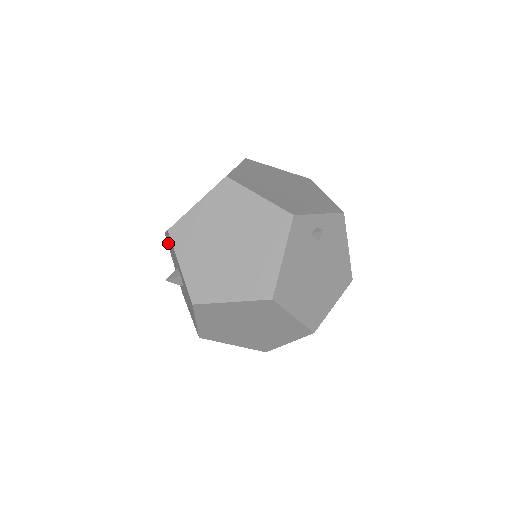
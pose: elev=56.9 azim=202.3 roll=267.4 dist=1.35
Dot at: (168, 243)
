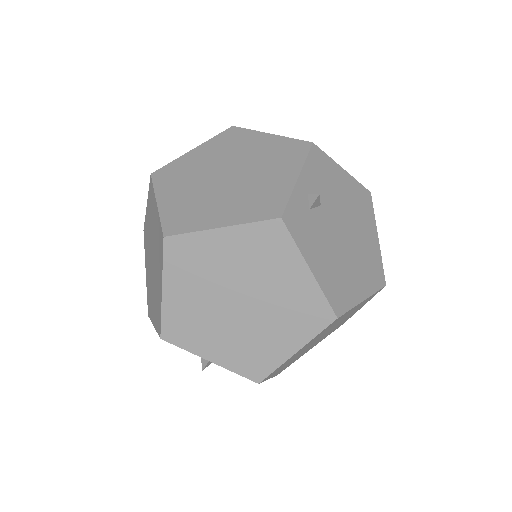
Dot at: occluded
